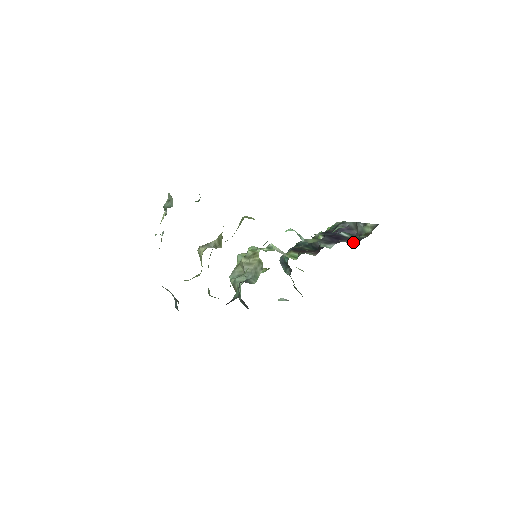
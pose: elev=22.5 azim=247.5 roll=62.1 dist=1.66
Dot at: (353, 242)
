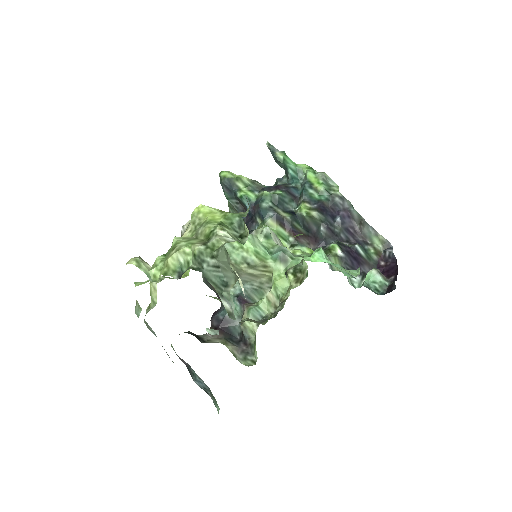
Dot at: occluded
